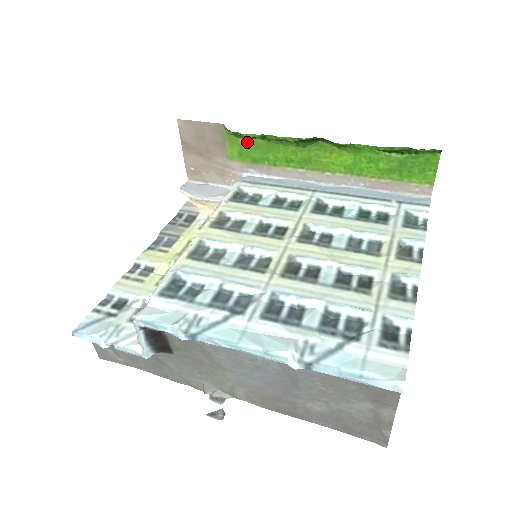
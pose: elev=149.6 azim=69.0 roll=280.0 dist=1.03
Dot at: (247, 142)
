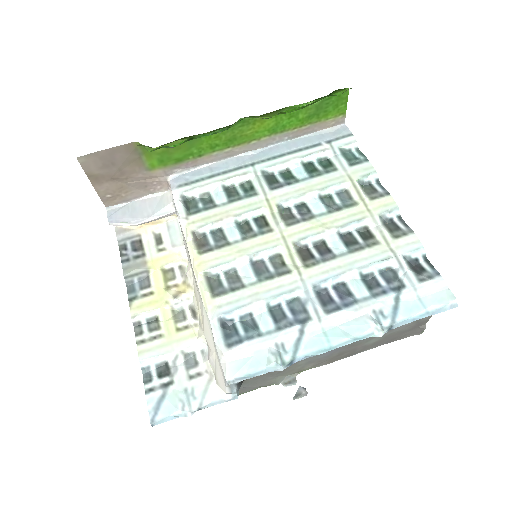
Dot at: (166, 148)
